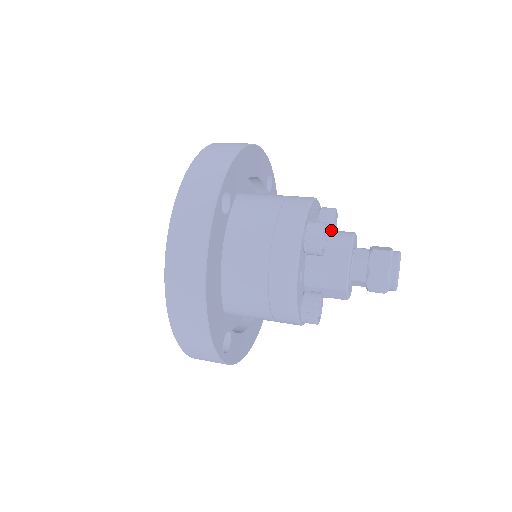
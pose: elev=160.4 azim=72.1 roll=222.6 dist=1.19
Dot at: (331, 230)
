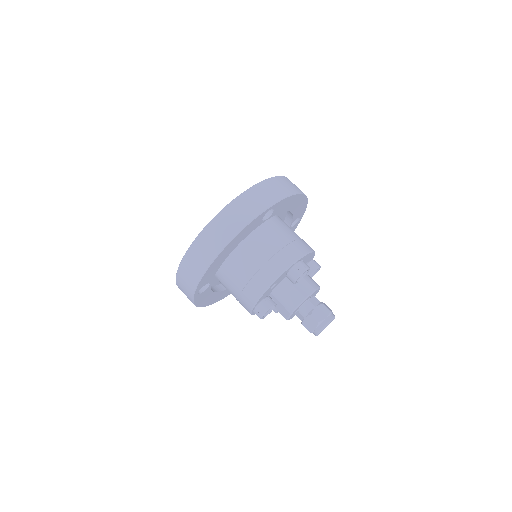
Dot at: occluded
